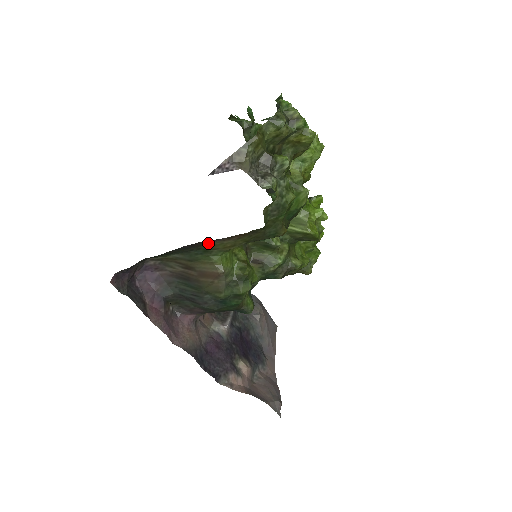
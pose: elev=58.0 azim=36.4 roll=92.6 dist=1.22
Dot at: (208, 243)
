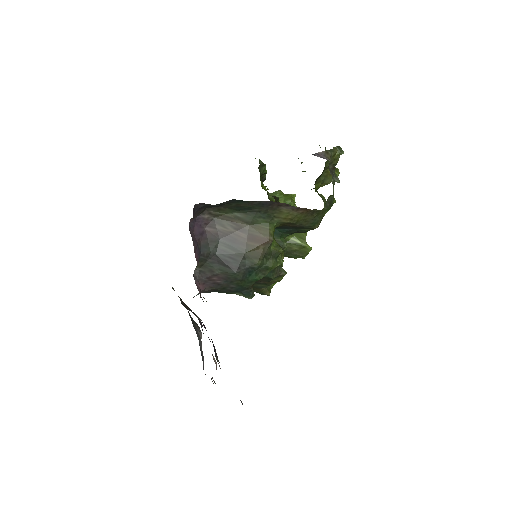
Dot at: (279, 208)
